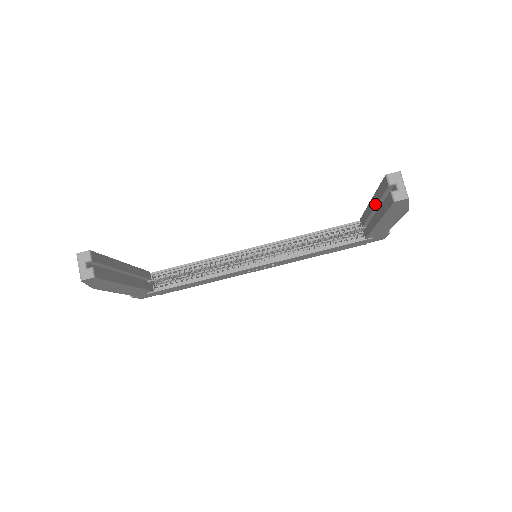
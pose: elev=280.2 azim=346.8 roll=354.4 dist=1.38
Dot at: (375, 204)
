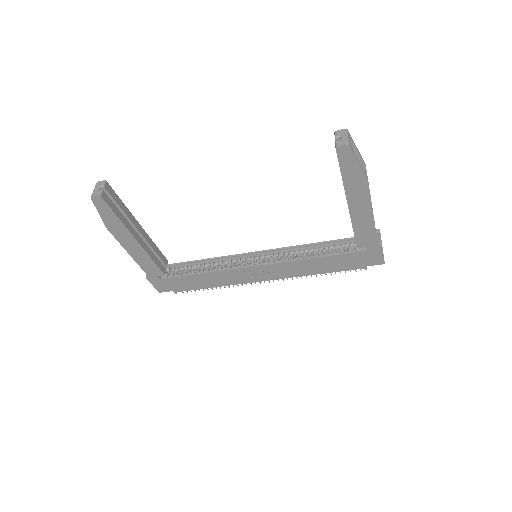
Dot at: occluded
